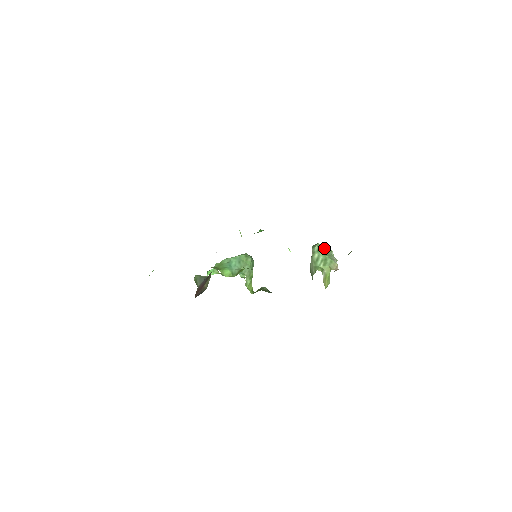
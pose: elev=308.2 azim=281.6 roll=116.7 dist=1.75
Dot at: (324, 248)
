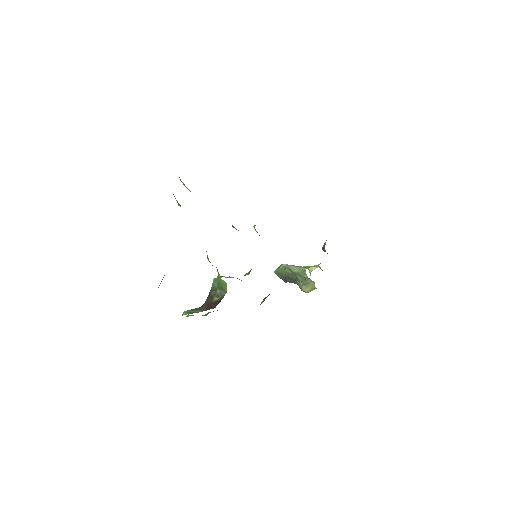
Dot at: occluded
